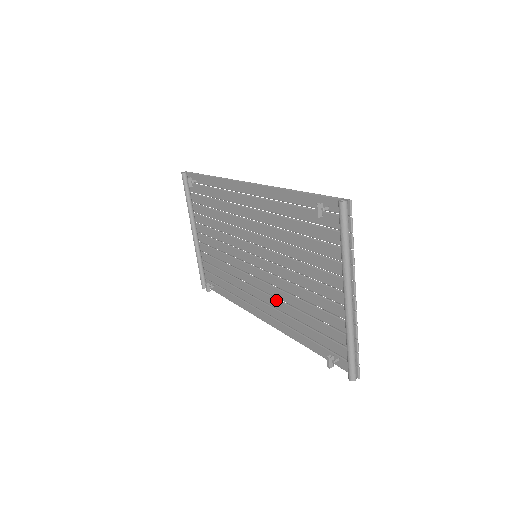
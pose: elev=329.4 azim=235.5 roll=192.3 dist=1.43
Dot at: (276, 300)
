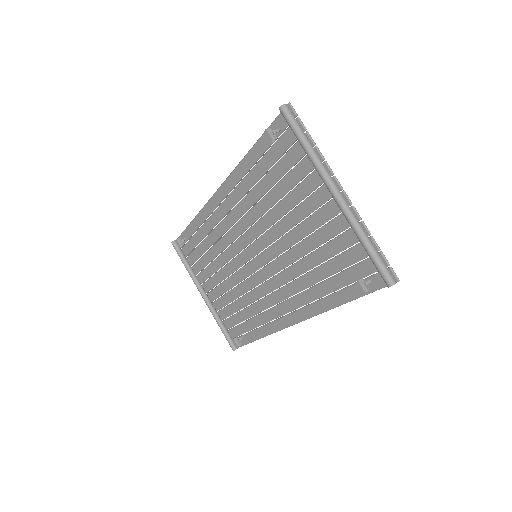
Dot at: (292, 283)
